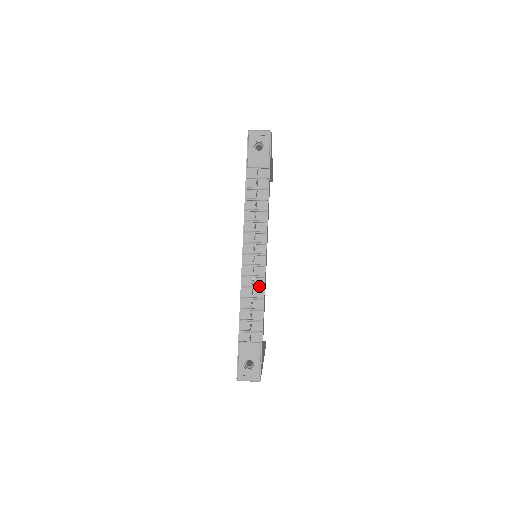
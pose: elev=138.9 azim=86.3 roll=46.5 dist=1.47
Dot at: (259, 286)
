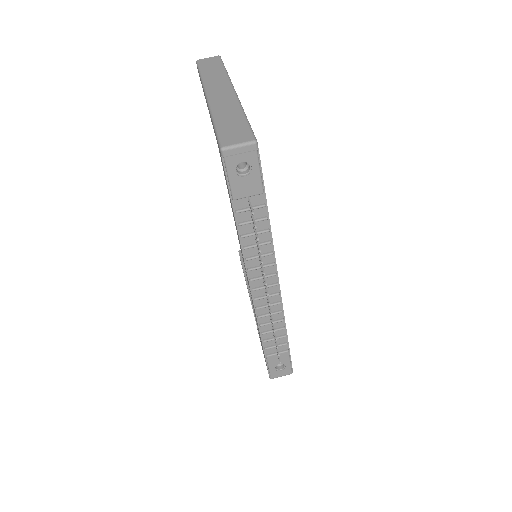
Dot at: (277, 310)
